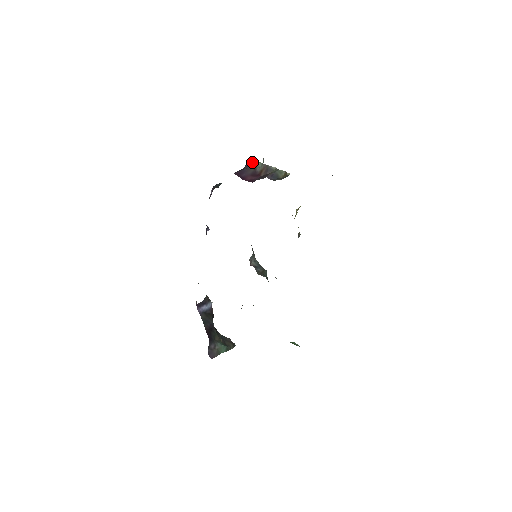
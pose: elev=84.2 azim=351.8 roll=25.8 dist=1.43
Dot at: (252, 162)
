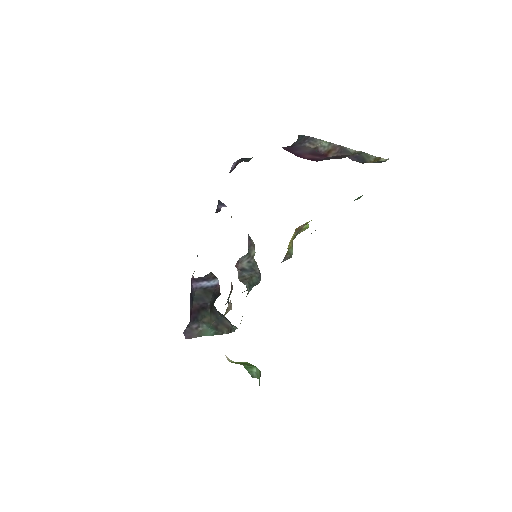
Dot at: (310, 139)
